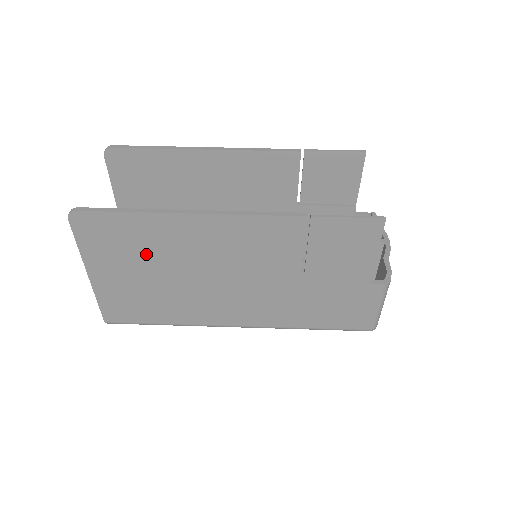
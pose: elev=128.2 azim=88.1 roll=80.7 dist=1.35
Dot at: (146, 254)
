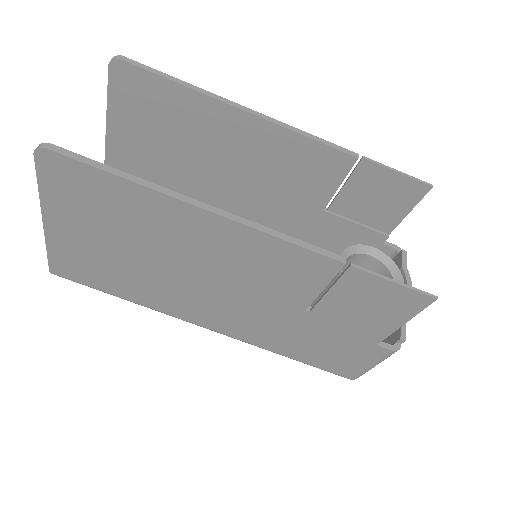
Dot at: (126, 228)
